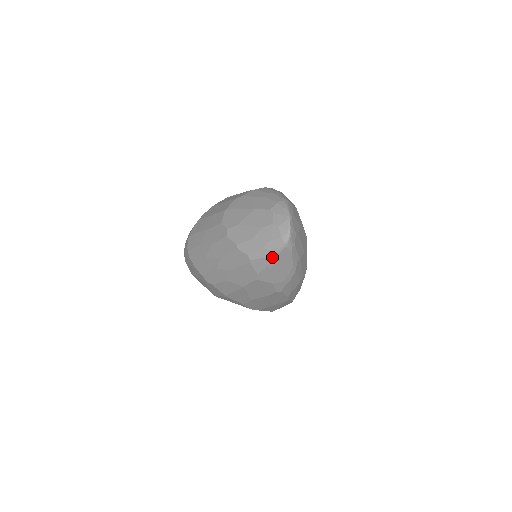
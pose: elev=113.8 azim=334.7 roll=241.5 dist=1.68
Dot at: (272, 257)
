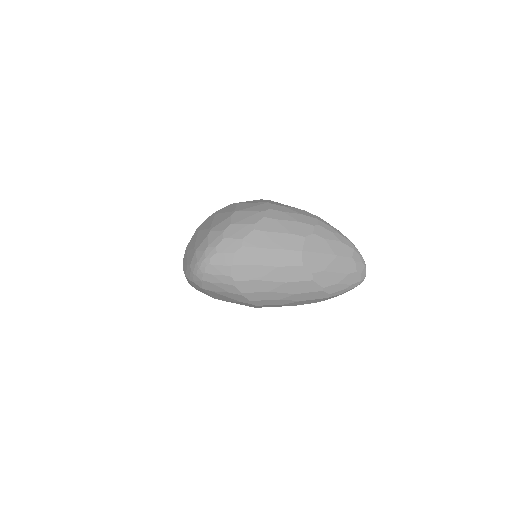
Dot at: occluded
